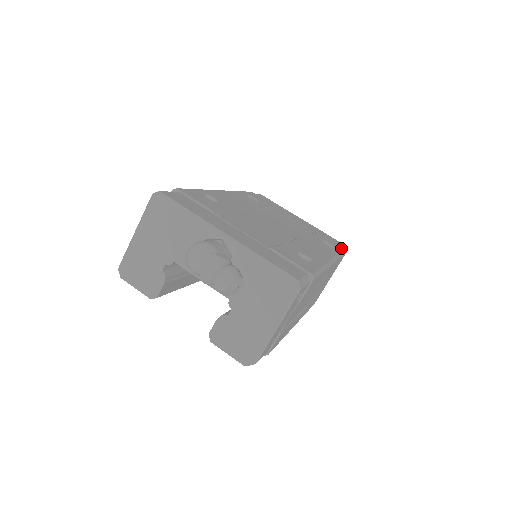
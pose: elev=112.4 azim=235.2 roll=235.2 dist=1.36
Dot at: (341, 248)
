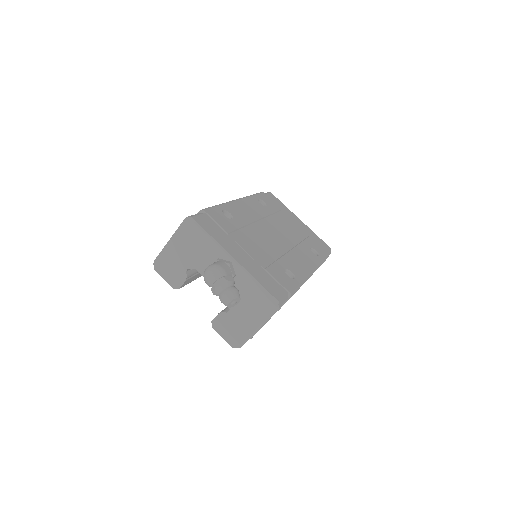
Dot at: (325, 254)
